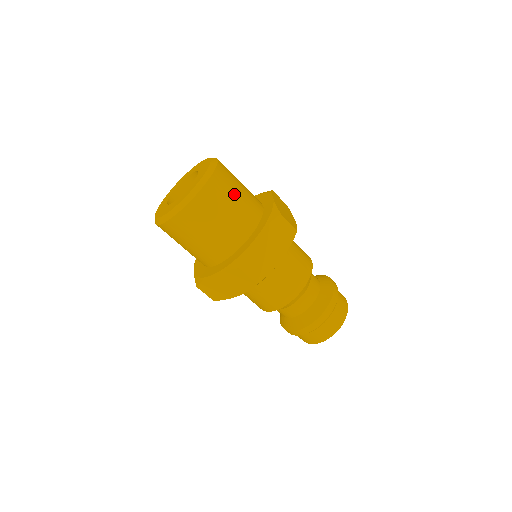
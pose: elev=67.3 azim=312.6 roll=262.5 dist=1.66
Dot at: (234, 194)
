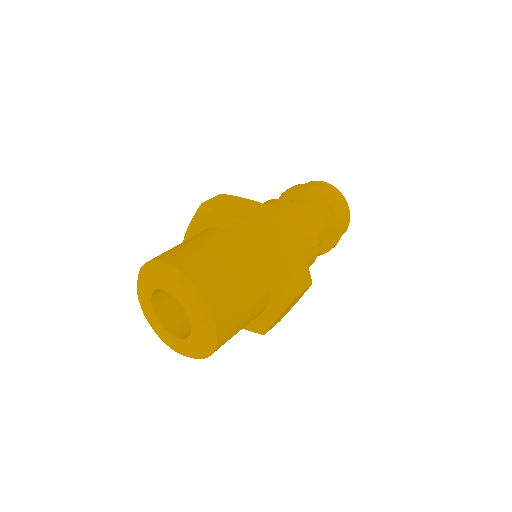
Dot at: (241, 316)
